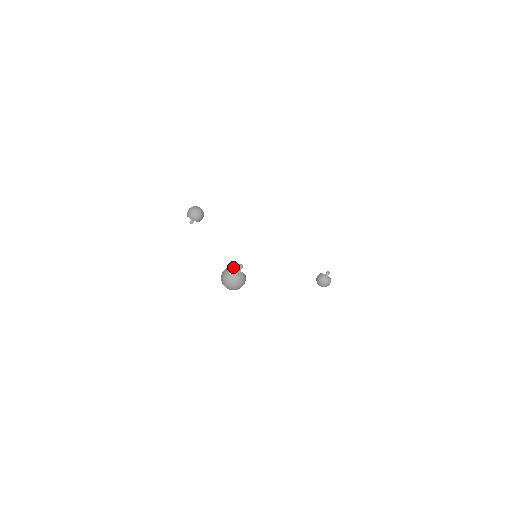
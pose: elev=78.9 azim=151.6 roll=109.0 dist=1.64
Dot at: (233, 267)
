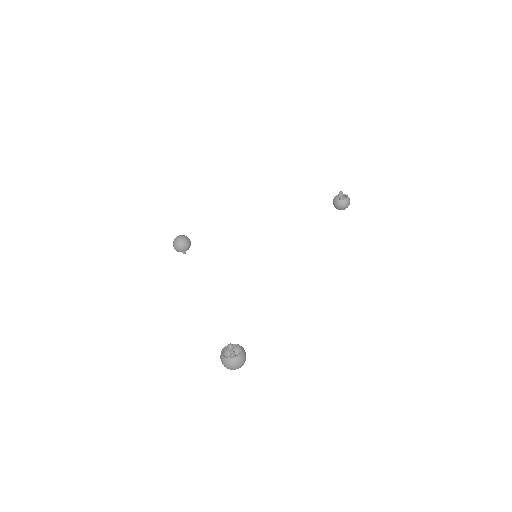
Dot at: (227, 345)
